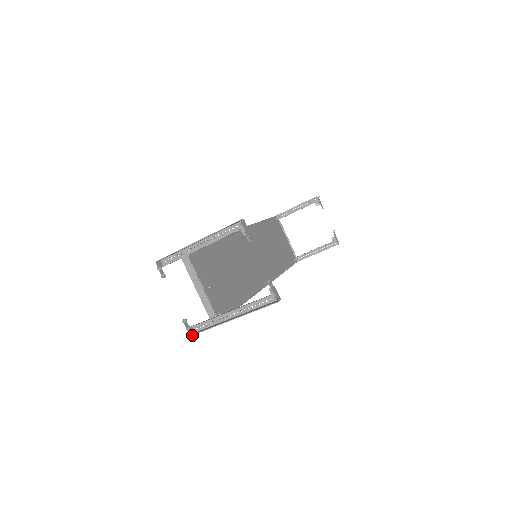
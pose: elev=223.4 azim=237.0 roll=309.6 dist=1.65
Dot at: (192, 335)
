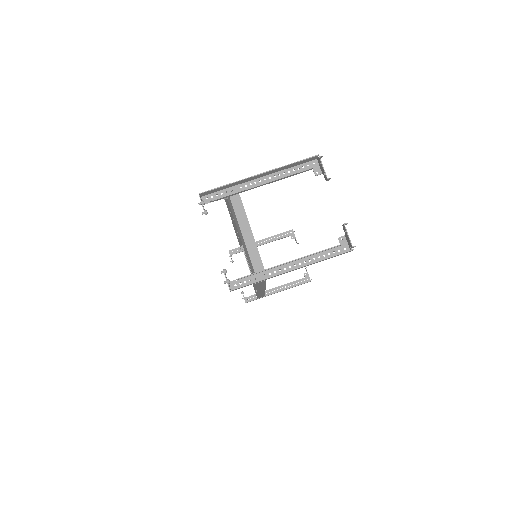
Dot at: (232, 289)
